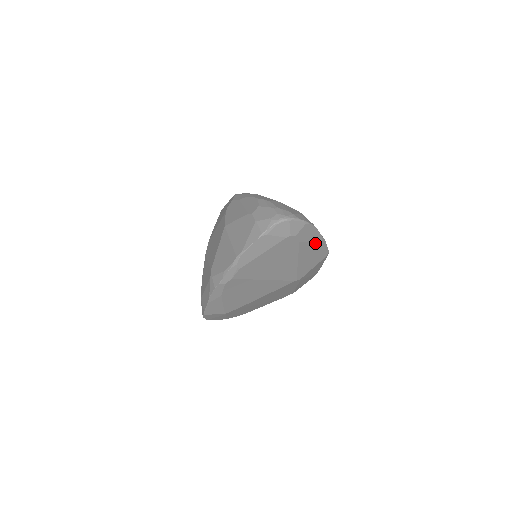
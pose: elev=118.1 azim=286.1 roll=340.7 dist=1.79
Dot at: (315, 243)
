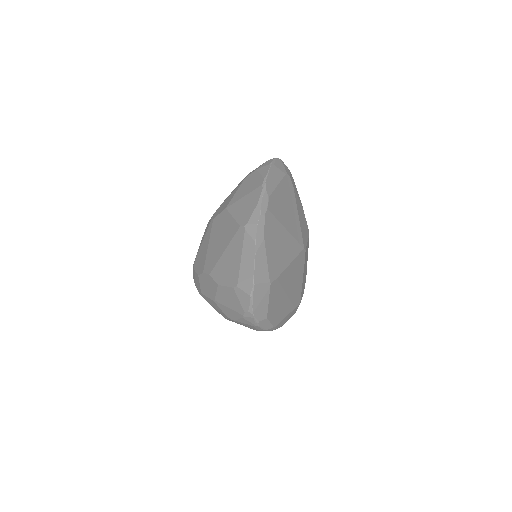
Dot at: (300, 204)
